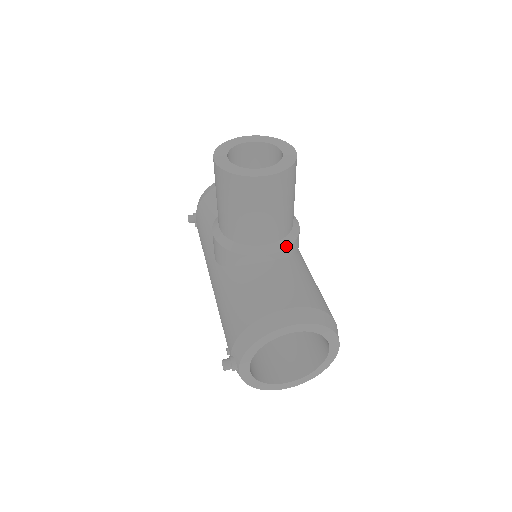
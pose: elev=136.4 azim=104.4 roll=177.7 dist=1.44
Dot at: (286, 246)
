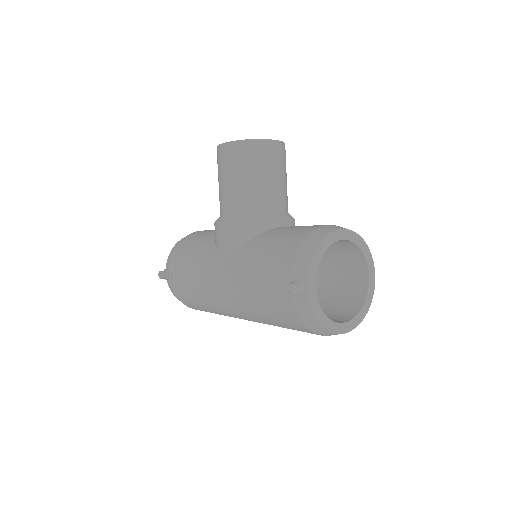
Dot at: (292, 218)
